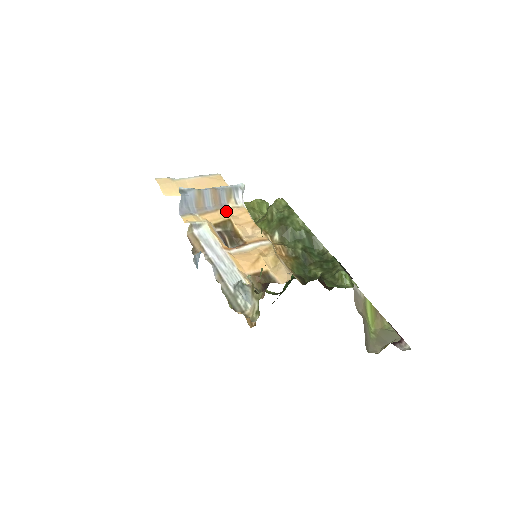
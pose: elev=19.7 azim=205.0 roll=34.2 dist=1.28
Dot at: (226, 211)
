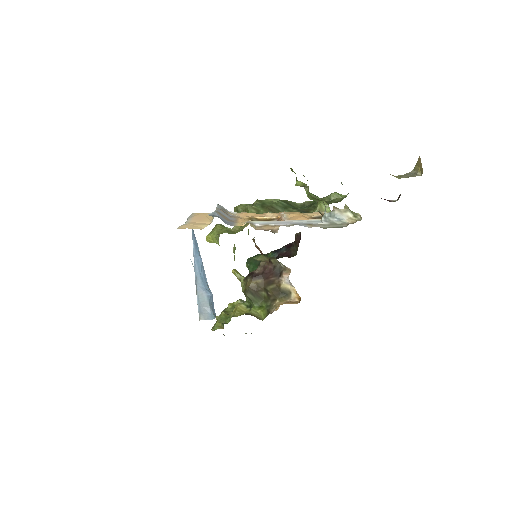
Dot at: (239, 217)
